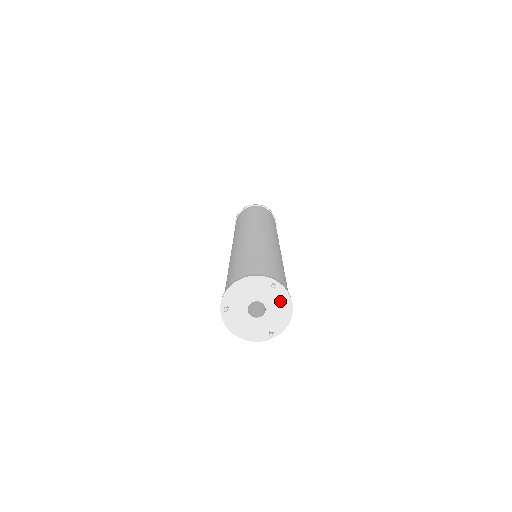
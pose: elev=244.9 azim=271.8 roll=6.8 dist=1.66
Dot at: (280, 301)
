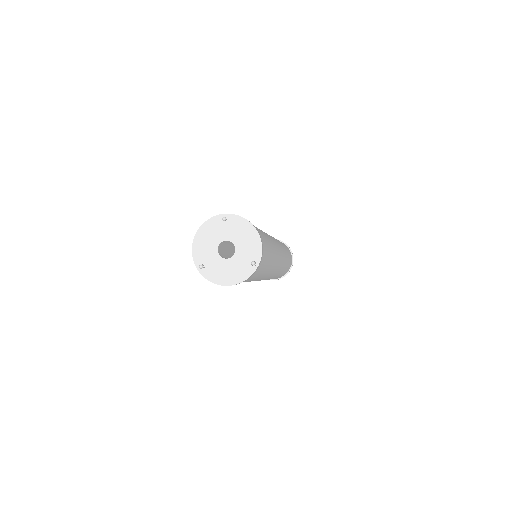
Dot at: (240, 229)
